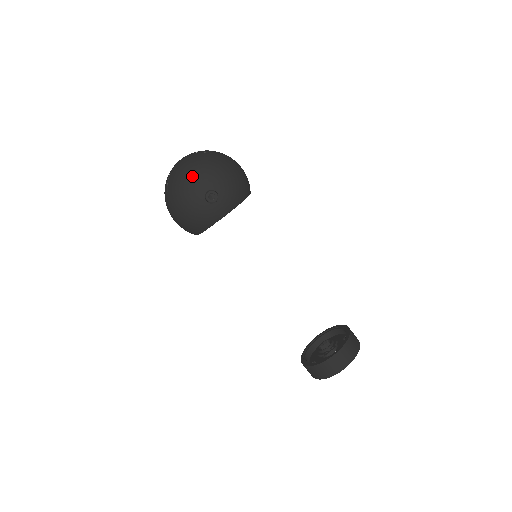
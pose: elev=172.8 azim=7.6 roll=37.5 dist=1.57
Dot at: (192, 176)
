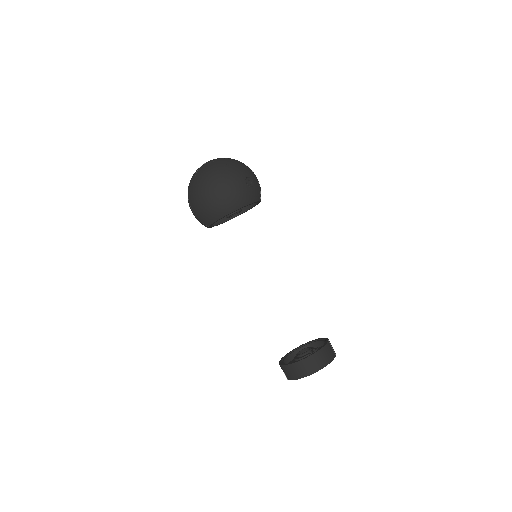
Dot at: (235, 164)
